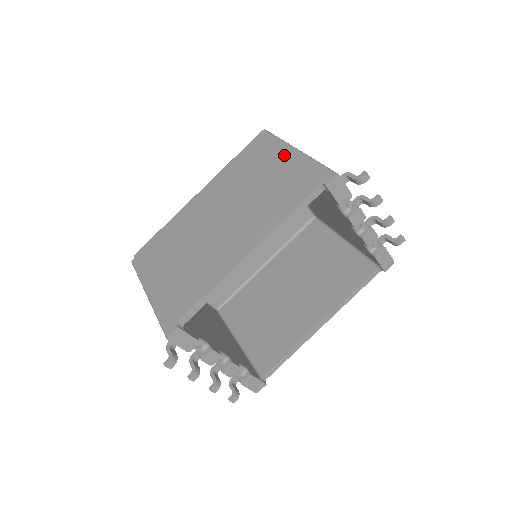
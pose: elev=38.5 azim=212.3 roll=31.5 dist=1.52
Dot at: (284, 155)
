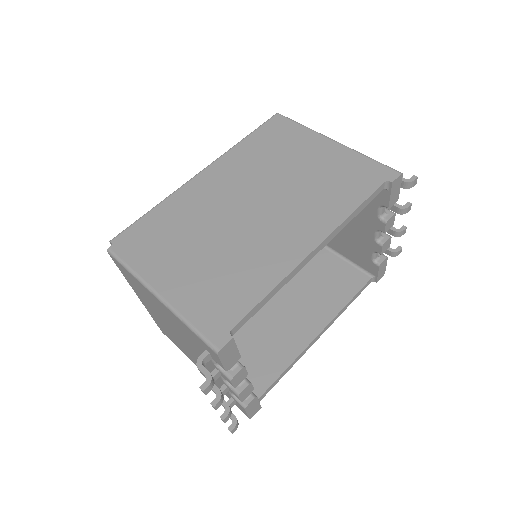
Dot at: (321, 144)
